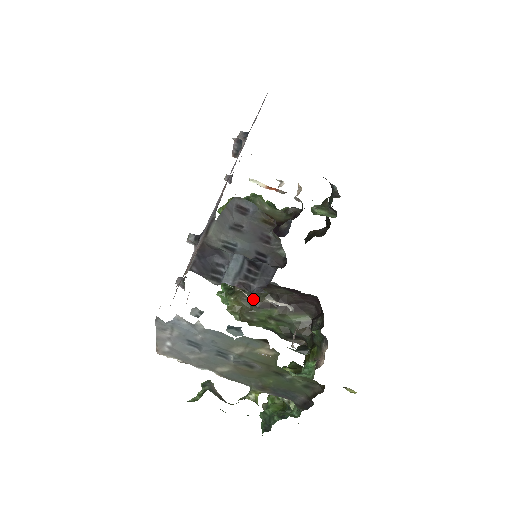
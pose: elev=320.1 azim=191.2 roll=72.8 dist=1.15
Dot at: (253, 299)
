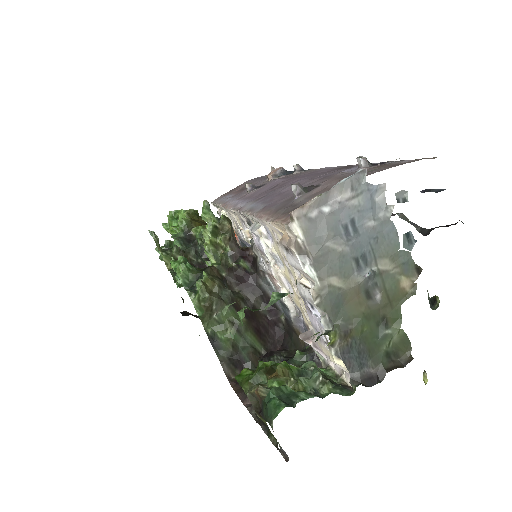
Dot at: occluded
